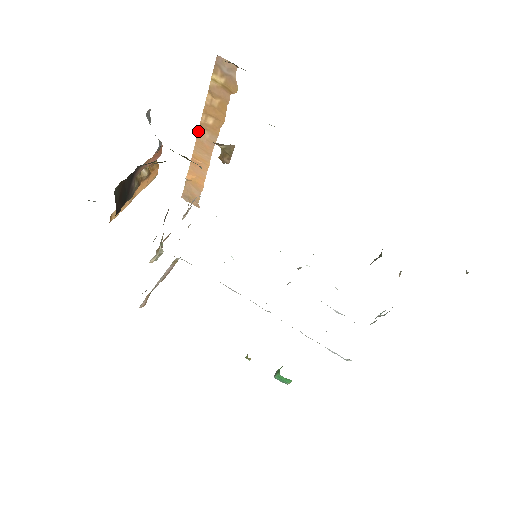
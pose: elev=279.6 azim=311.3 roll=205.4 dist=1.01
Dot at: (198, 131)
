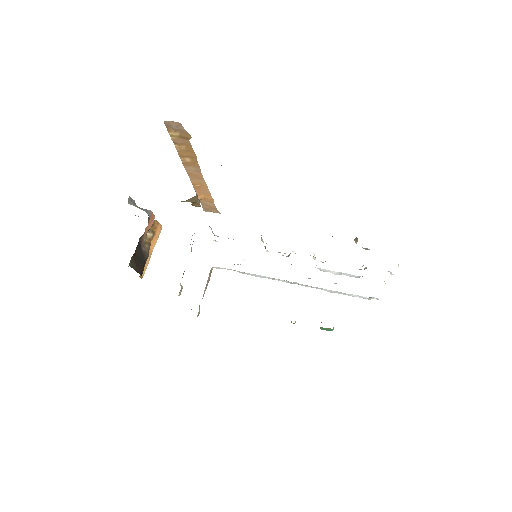
Dot at: occluded
